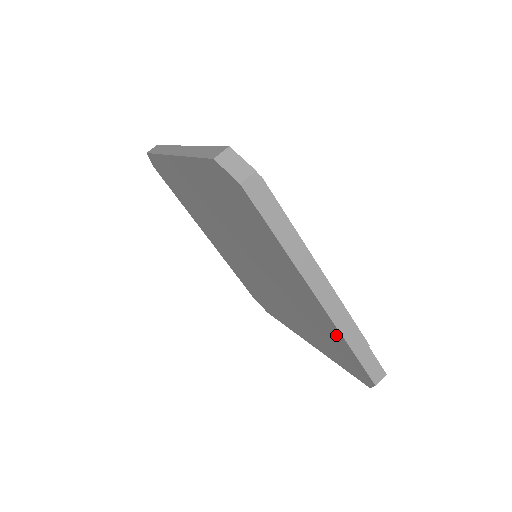
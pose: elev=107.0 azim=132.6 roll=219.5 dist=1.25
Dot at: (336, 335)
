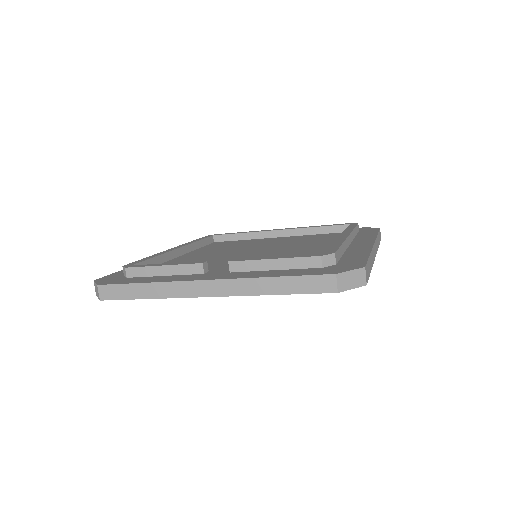
Dot at: occluded
